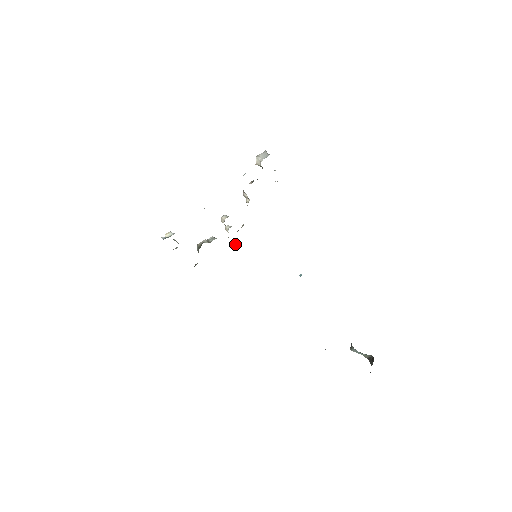
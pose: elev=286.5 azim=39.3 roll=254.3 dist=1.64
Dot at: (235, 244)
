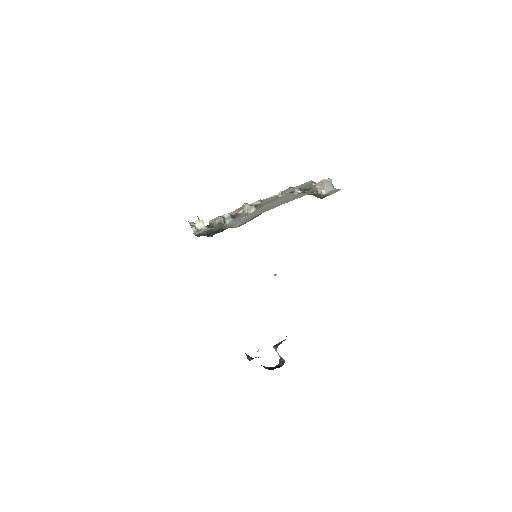
Dot at: occluded
